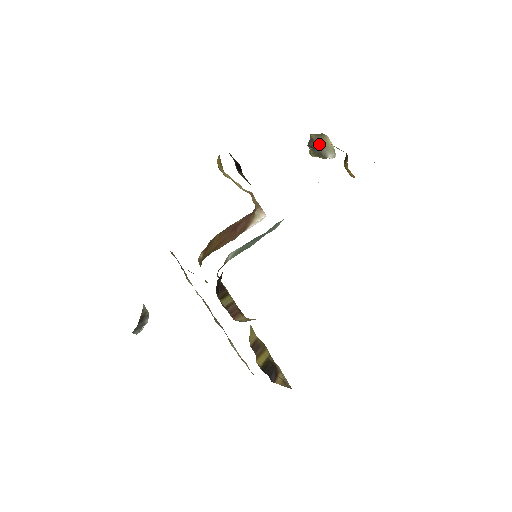
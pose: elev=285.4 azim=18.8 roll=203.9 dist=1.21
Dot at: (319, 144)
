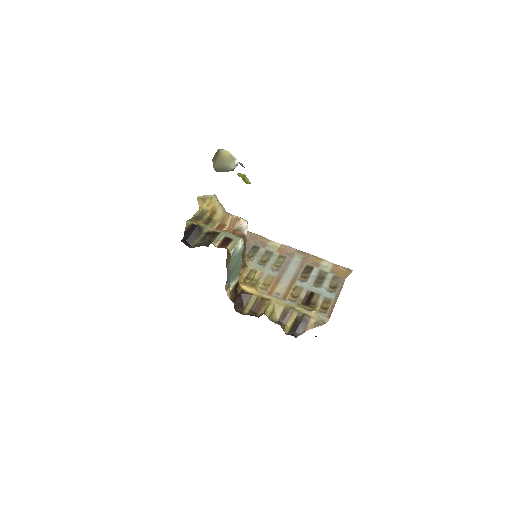
Dot at: (219, 168)
